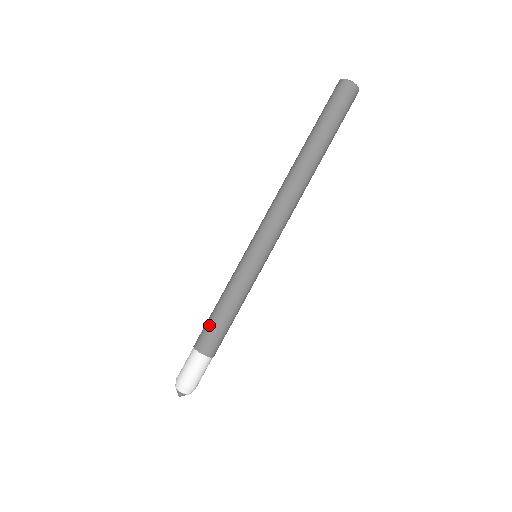
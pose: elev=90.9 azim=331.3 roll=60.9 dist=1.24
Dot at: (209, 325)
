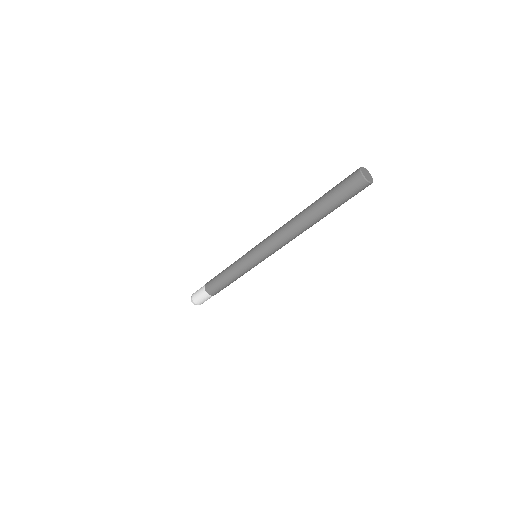
Dot at: (217, 285)
